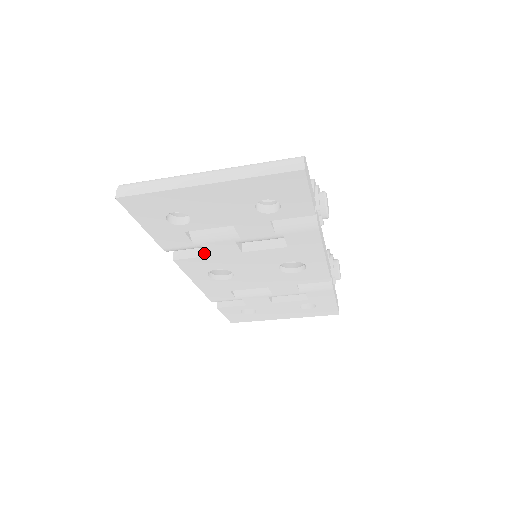
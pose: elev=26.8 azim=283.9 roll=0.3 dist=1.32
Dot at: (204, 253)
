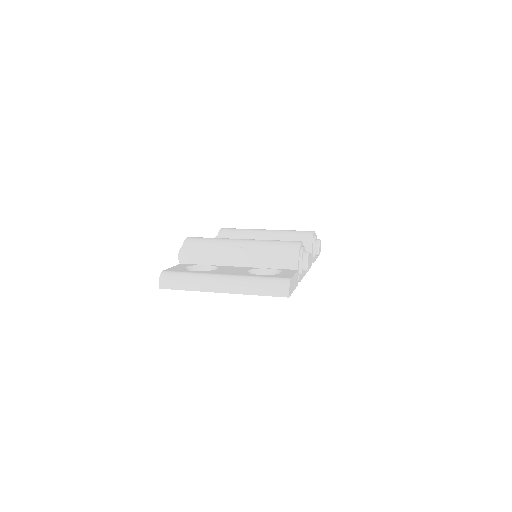
Dot at: occluded
